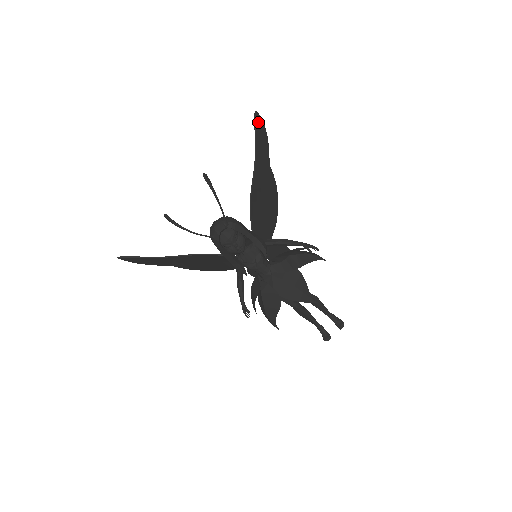
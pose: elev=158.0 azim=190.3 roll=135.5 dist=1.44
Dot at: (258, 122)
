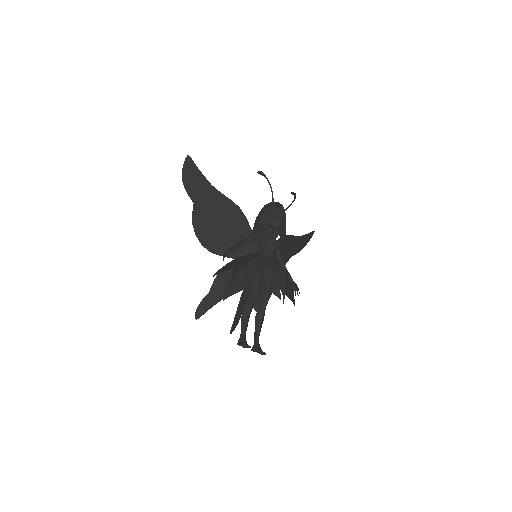
Dot at: (310, 236)
